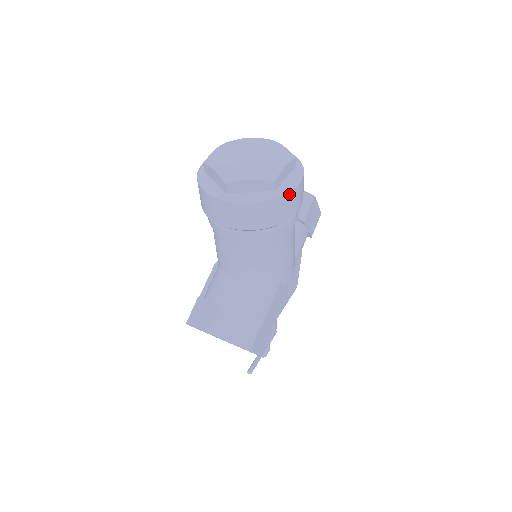
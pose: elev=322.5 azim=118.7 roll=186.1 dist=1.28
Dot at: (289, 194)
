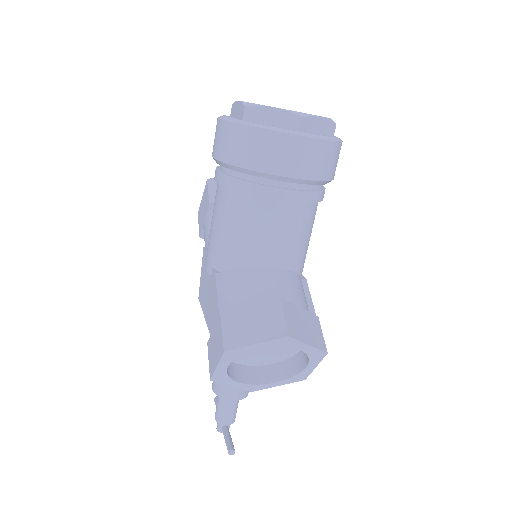
Dot at: occluded
